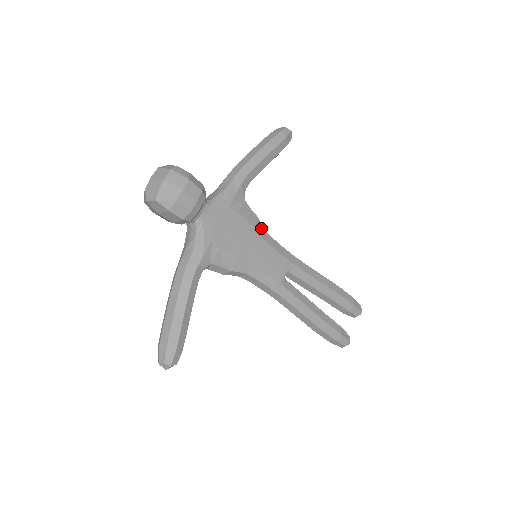
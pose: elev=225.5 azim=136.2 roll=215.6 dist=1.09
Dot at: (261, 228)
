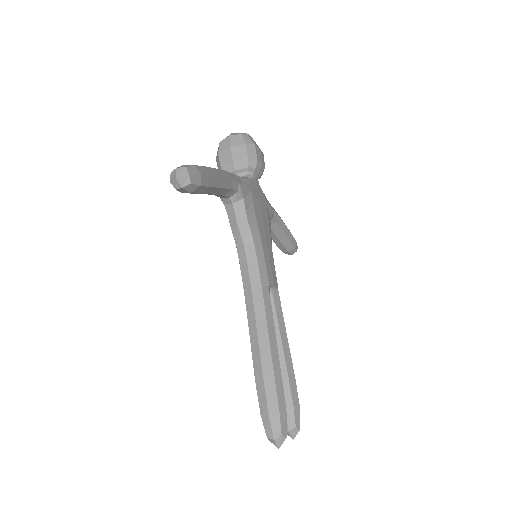
Dot at: (271, 243)
